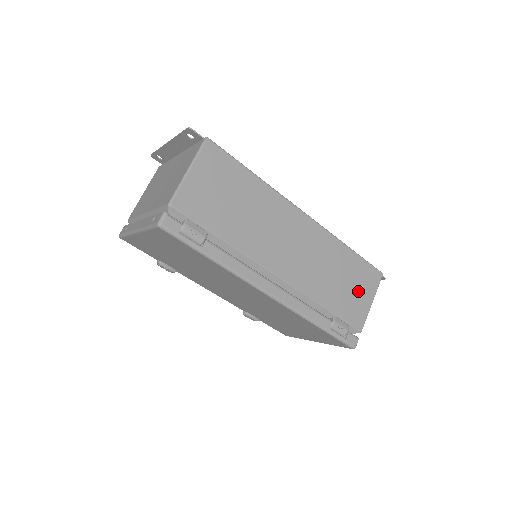
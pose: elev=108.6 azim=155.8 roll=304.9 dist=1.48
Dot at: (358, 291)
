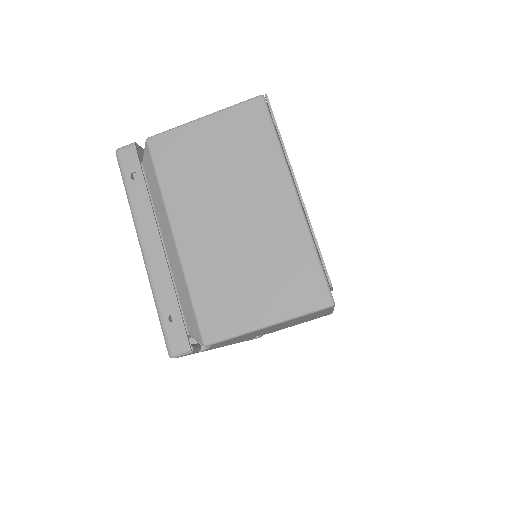
Dot at: occluded
